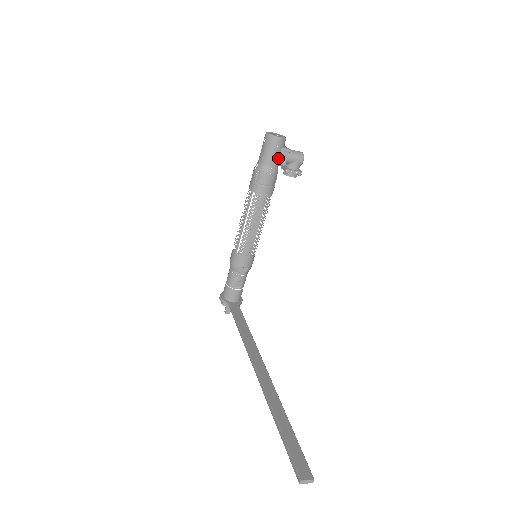
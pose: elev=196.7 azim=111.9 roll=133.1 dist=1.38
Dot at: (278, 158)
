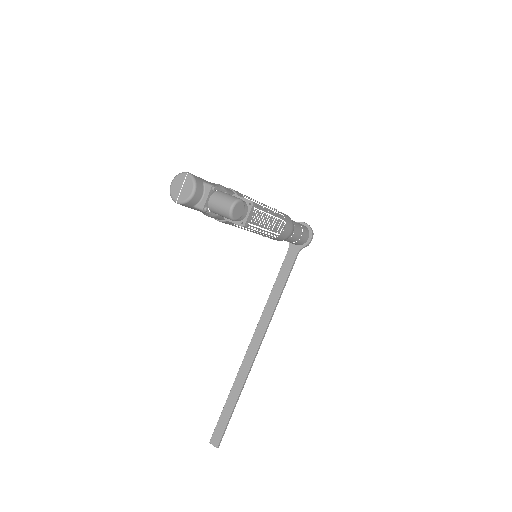
Dot at: occluded
